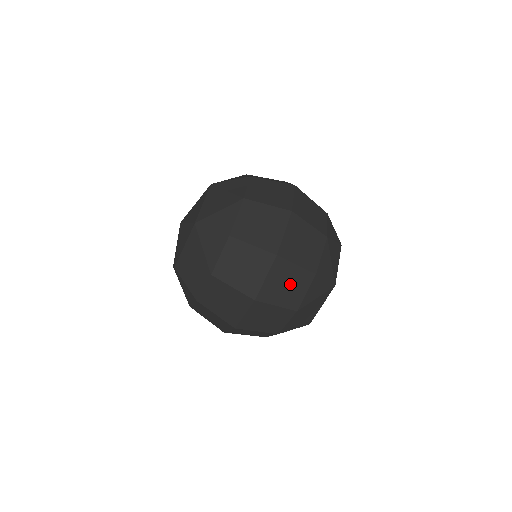
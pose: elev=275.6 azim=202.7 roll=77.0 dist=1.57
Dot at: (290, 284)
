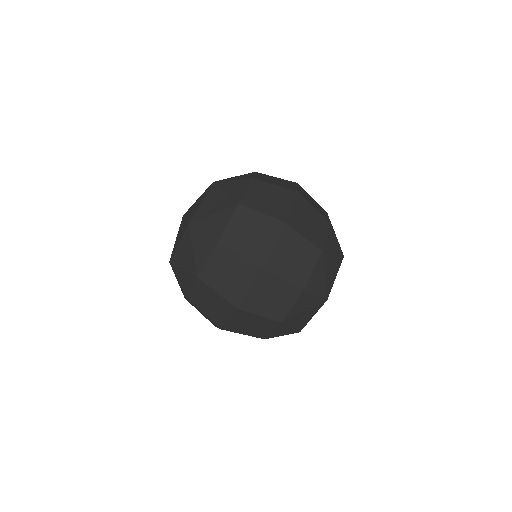
Dot at: (312, 222)
